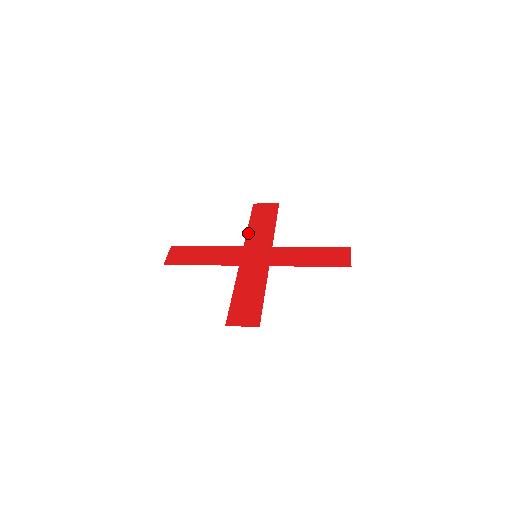
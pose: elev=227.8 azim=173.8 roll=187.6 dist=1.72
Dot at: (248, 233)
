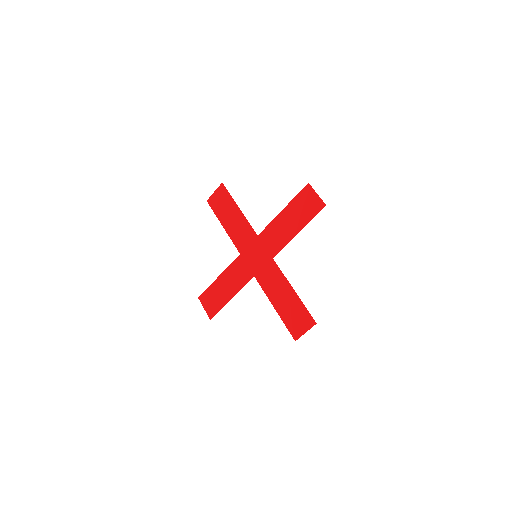
Dot at: (272, 223)
